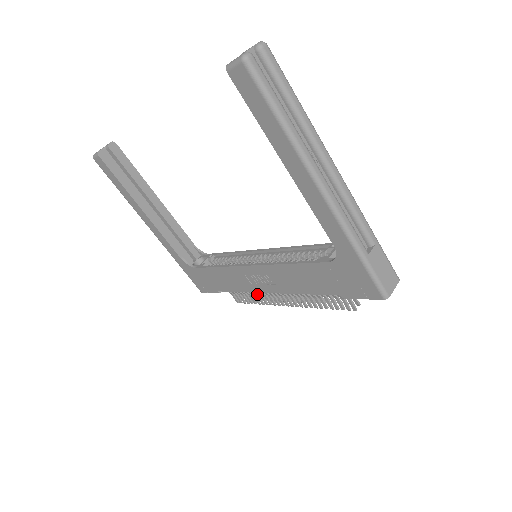
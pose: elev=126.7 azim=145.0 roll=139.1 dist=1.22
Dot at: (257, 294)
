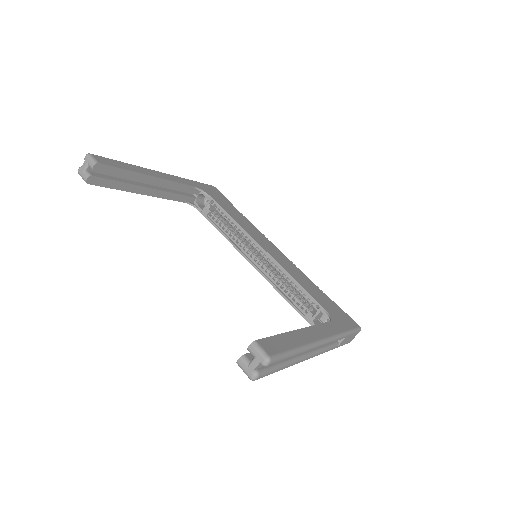
Dot at: occluded
